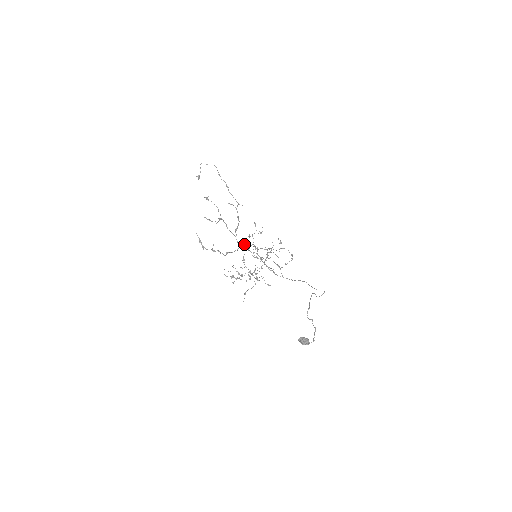
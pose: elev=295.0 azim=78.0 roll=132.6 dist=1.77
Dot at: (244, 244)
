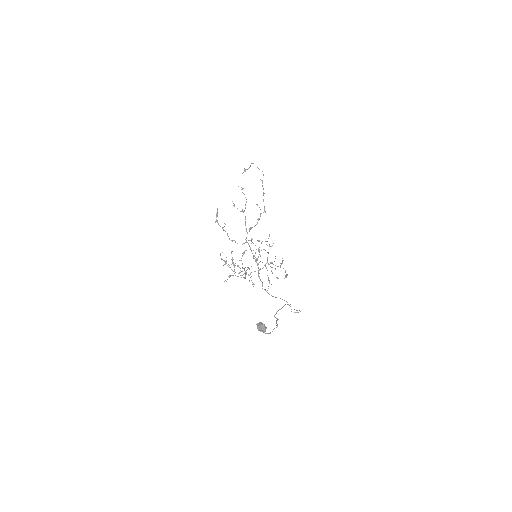
Dot at: (251, 241)
